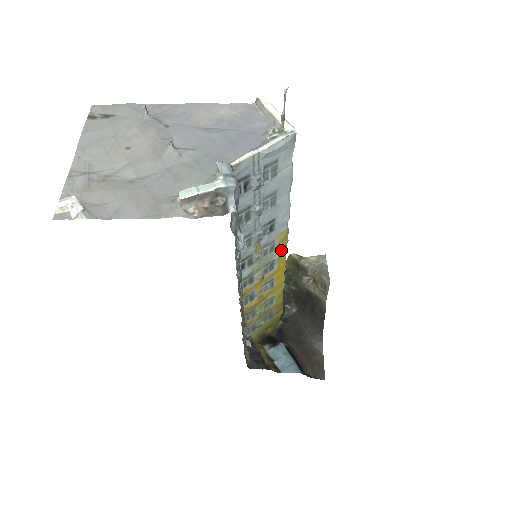
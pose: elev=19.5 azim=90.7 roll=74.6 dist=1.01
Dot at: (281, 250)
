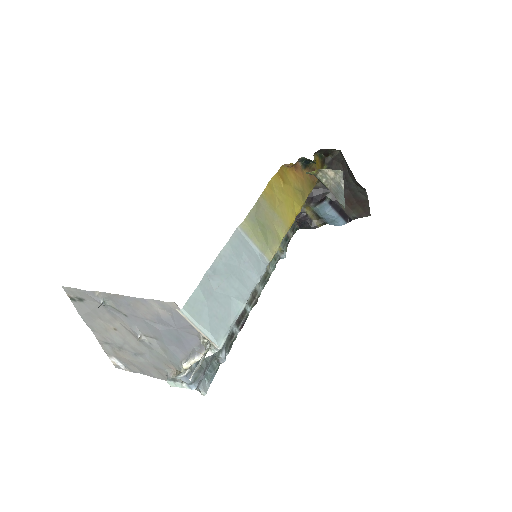
Dot at: occluded
